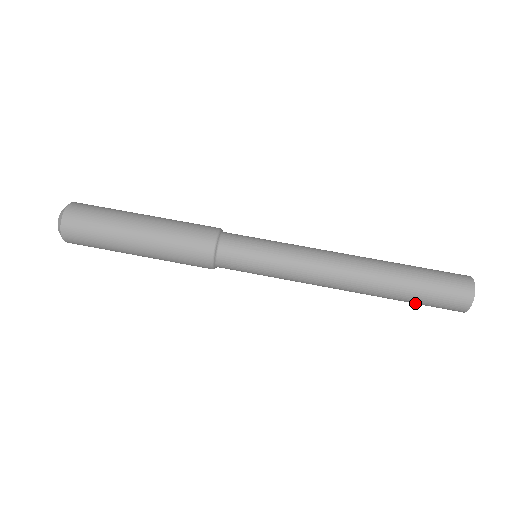
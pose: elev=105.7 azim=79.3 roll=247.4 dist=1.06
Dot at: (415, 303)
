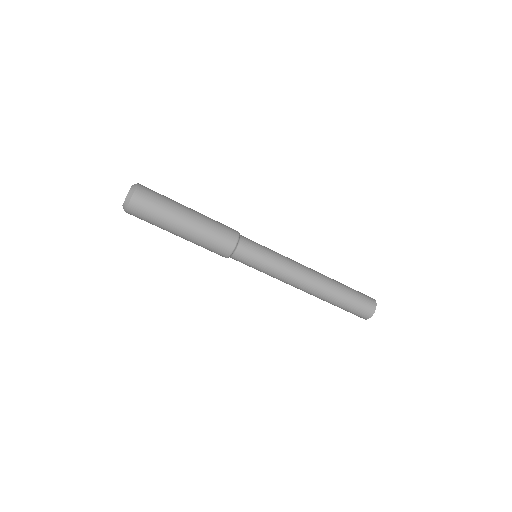
Dot at: occluded
